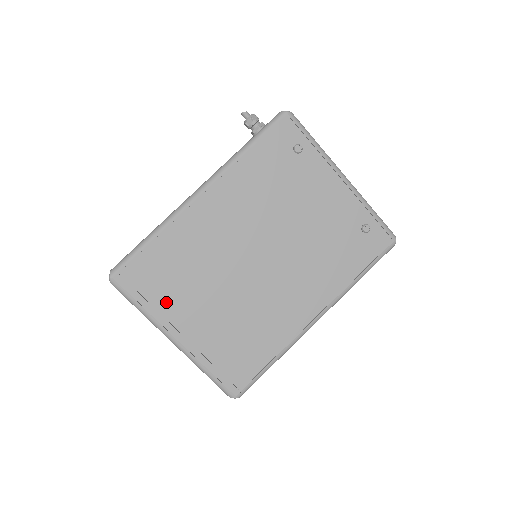
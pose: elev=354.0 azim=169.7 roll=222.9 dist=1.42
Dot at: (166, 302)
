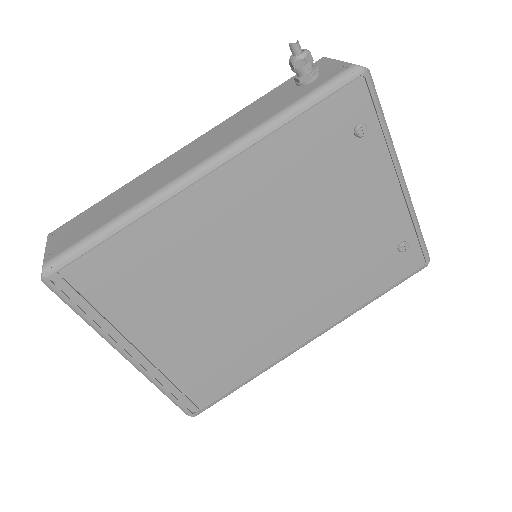
Dot at: (125, 313)
